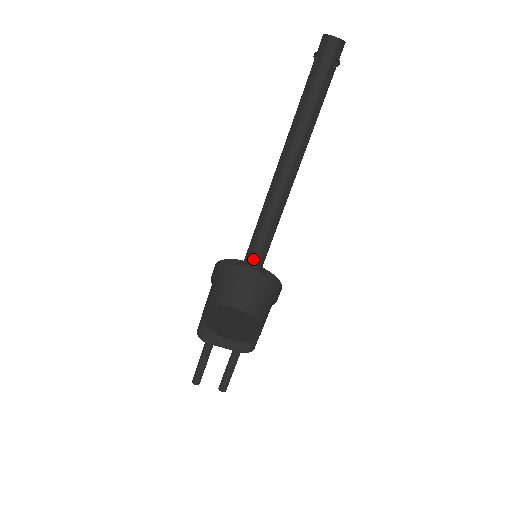
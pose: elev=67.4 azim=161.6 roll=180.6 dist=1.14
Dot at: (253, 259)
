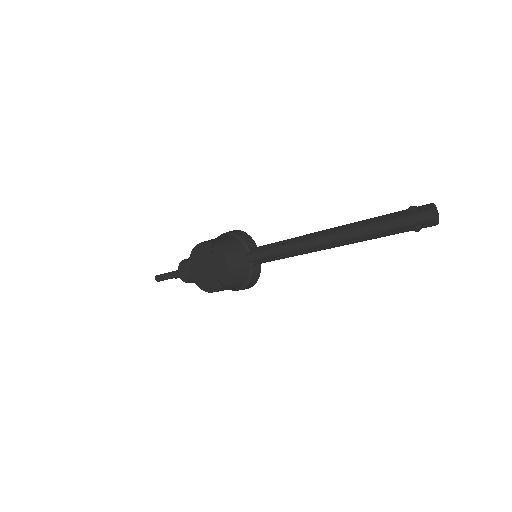
Dot at: occluded
